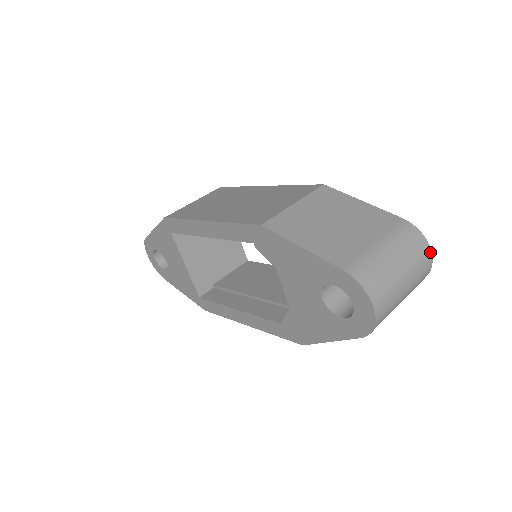
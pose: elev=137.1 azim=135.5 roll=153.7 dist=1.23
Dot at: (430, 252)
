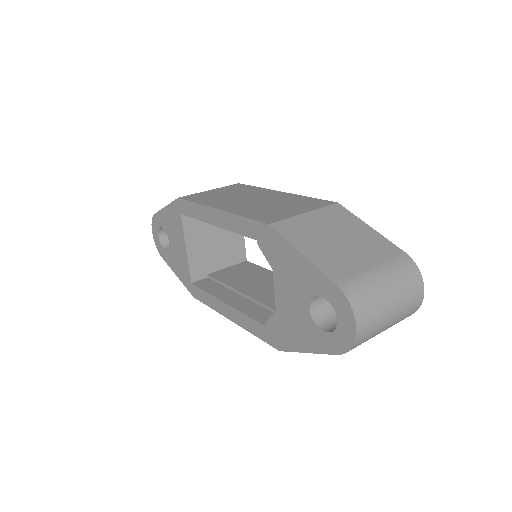
Dot at: (423, 290)
